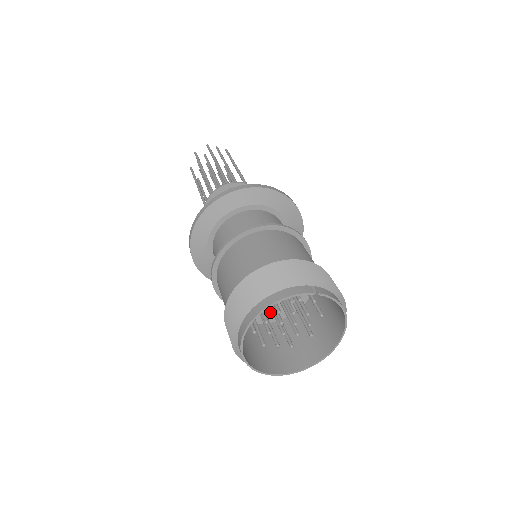
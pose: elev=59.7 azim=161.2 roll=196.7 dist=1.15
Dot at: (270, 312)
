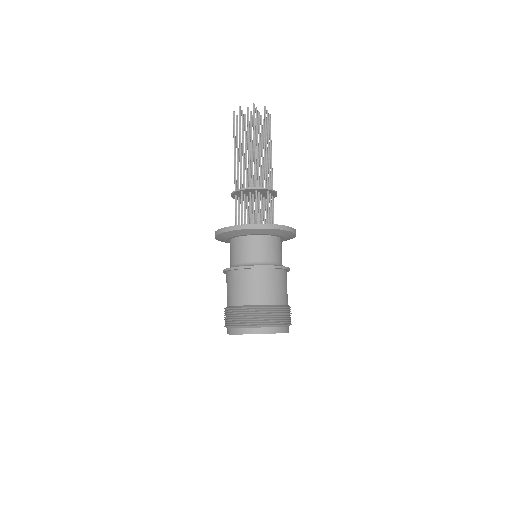
Dot at: occluded
